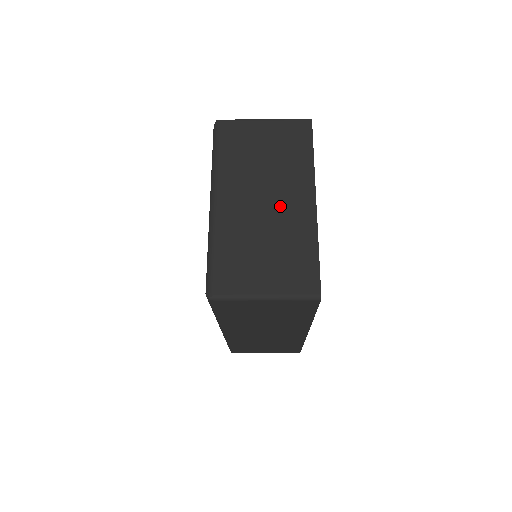
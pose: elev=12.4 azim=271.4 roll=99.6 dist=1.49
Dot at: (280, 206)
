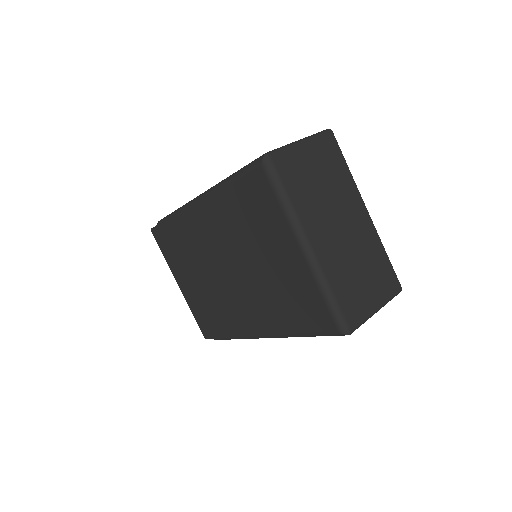
Dot at: (351, 228)
